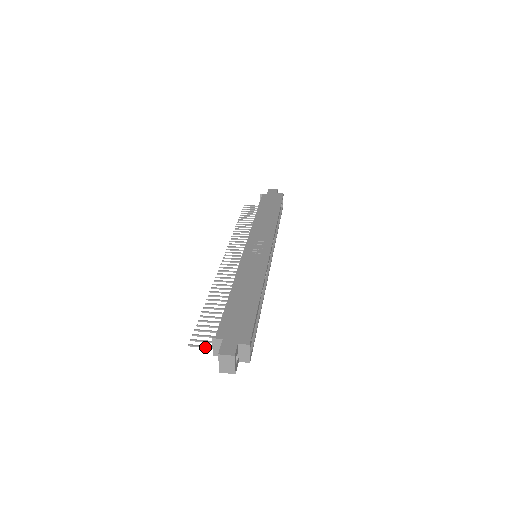
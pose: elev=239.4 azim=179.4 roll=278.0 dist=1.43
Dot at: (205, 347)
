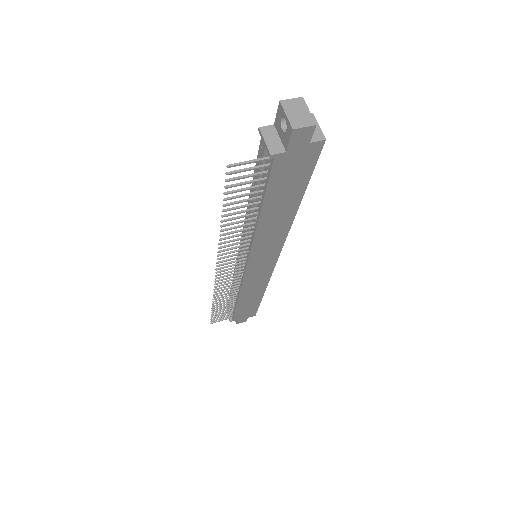
Dot at: (252, 161)
